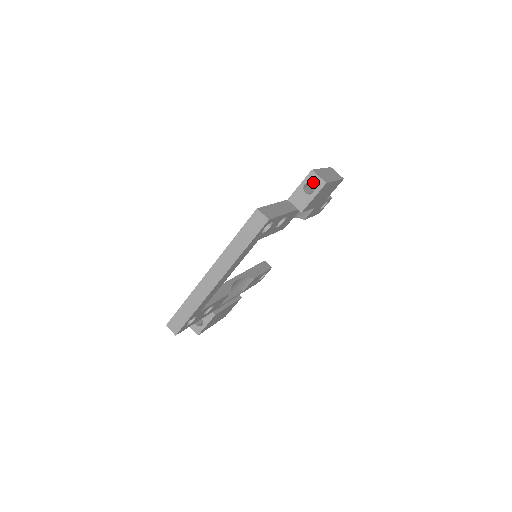
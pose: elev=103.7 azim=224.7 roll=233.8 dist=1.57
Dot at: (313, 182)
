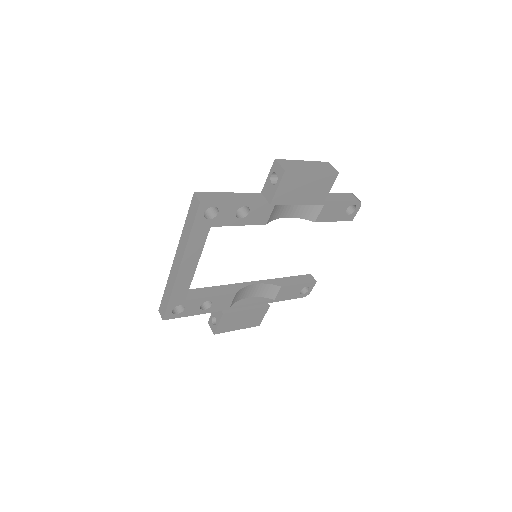
Dot at: (276, 171)
